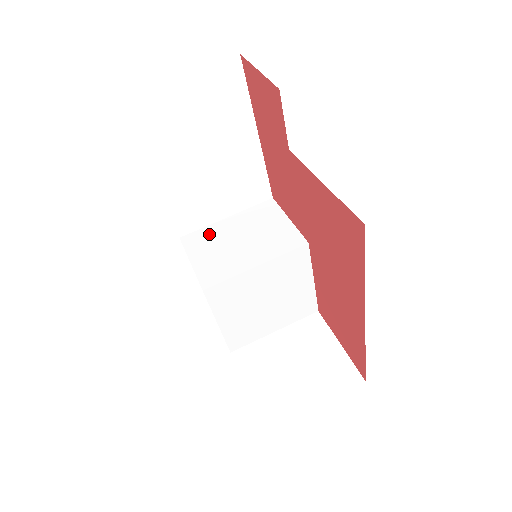
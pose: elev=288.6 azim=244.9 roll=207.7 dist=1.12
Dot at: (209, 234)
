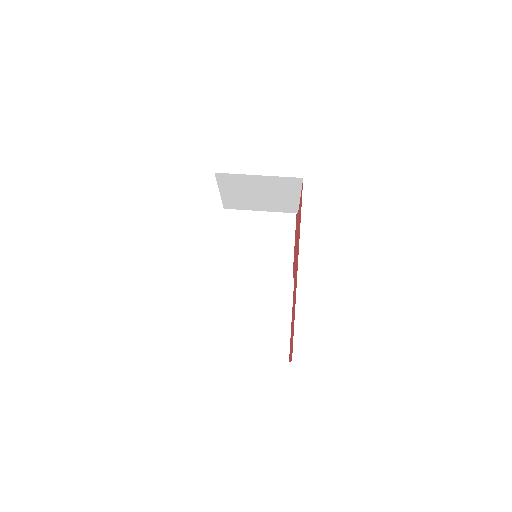
Dot at: occluded
